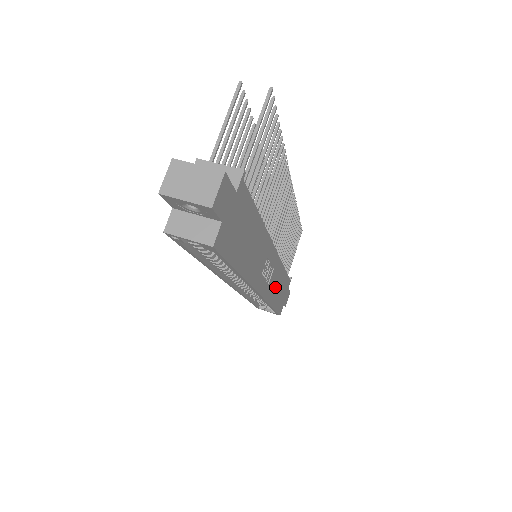
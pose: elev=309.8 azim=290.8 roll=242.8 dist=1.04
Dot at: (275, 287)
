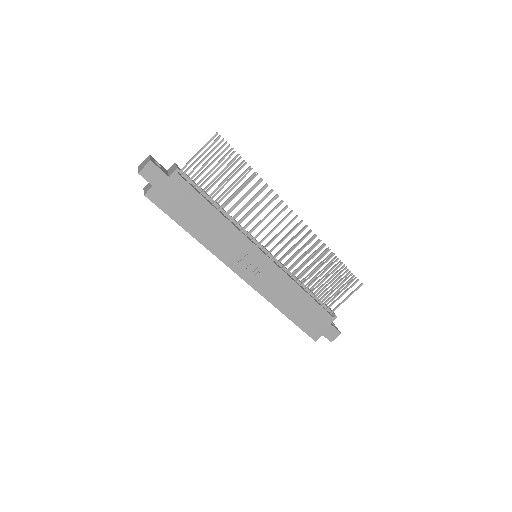
Dot at: (283, 295)
